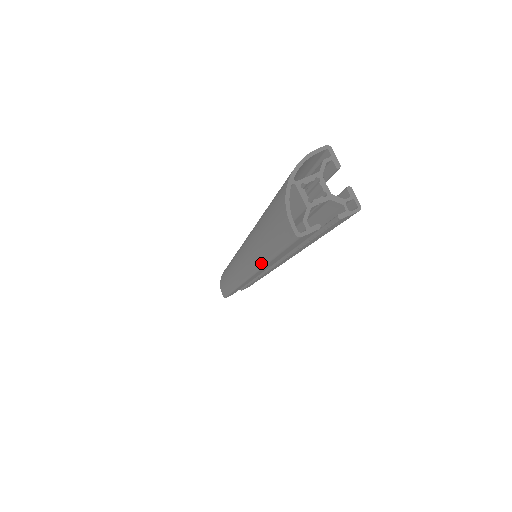
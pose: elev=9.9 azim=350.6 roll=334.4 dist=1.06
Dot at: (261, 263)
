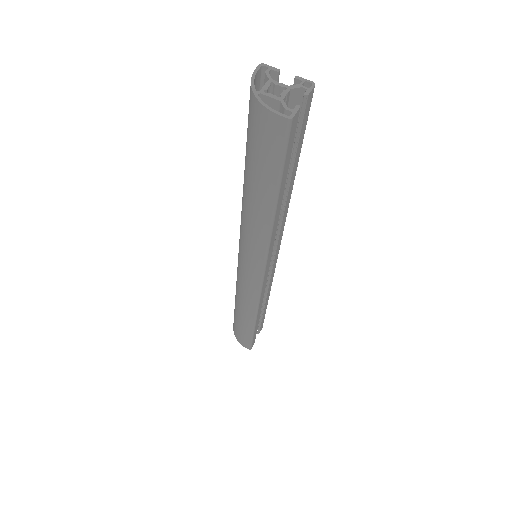
Dot at: (270, 217)
